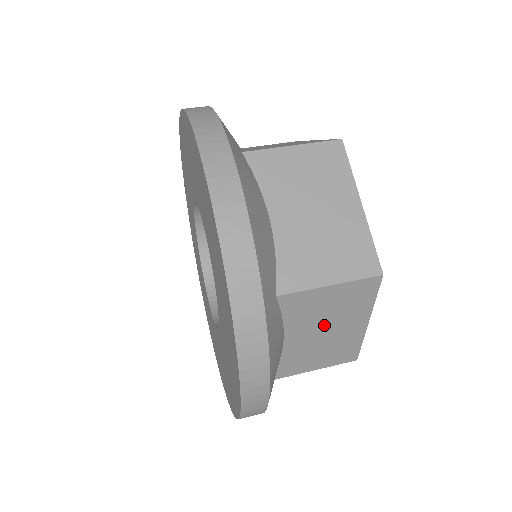
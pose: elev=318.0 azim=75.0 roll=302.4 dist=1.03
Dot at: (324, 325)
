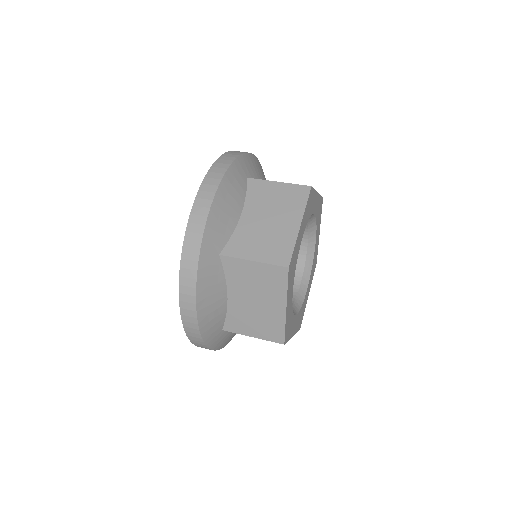
Dot at: occluded
